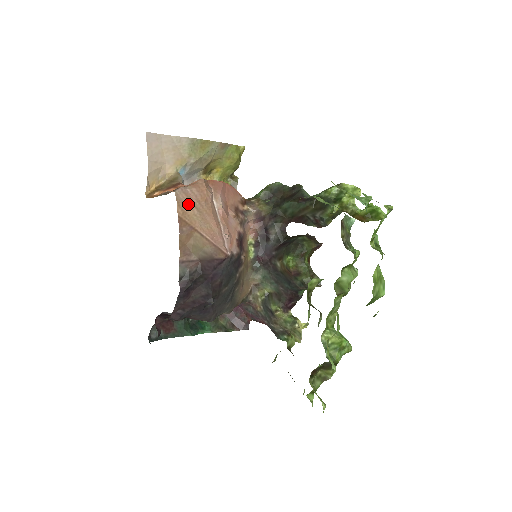
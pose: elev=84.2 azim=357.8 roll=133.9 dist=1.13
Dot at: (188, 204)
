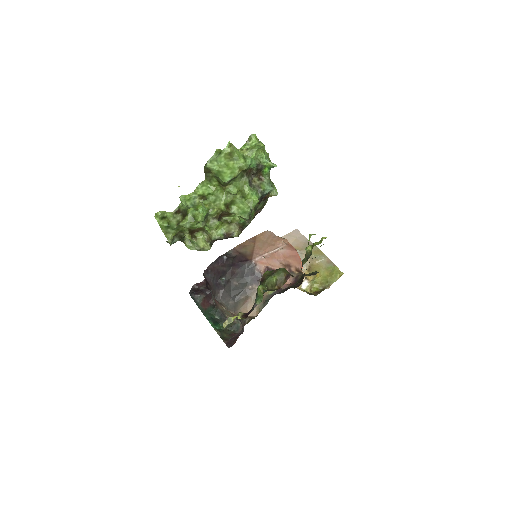
Dot at: (266, 236)
